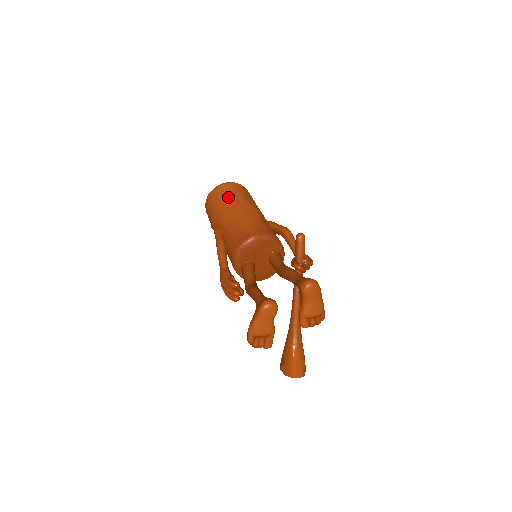
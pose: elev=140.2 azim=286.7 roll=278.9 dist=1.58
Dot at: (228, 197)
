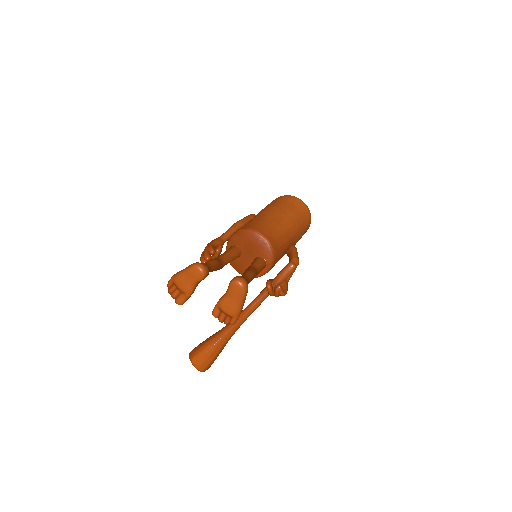
Dot at: (285, 205)
